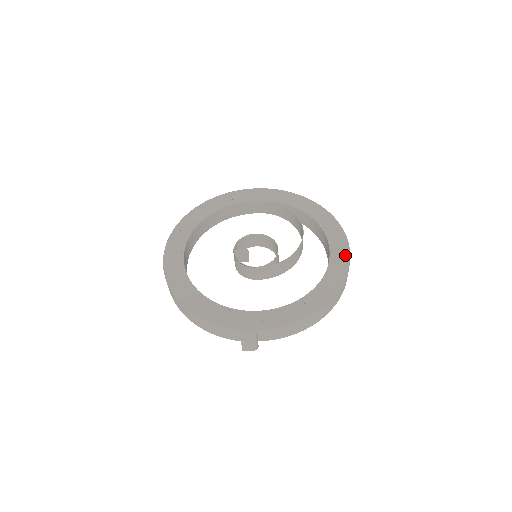
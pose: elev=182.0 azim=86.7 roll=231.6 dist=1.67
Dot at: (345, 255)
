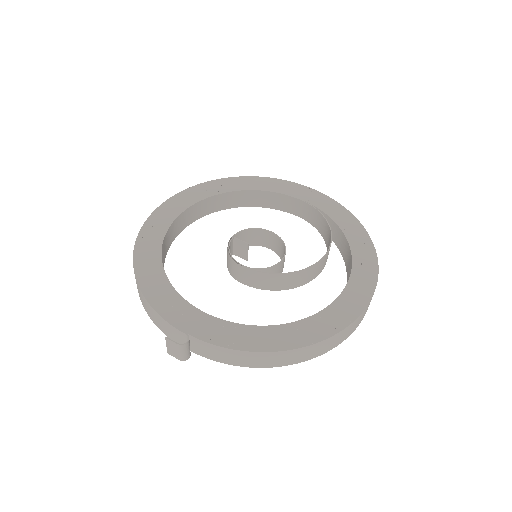
Dot at: (361, 302)
